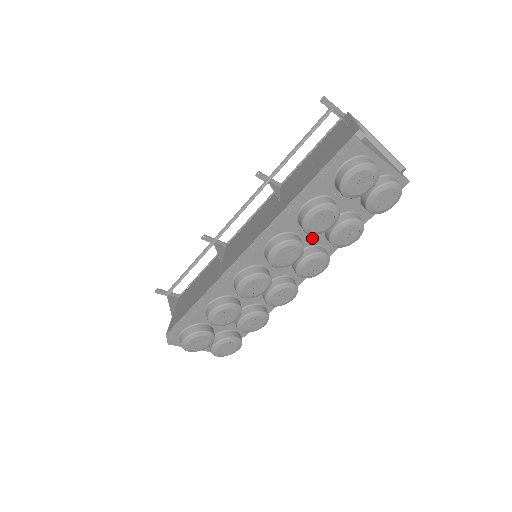
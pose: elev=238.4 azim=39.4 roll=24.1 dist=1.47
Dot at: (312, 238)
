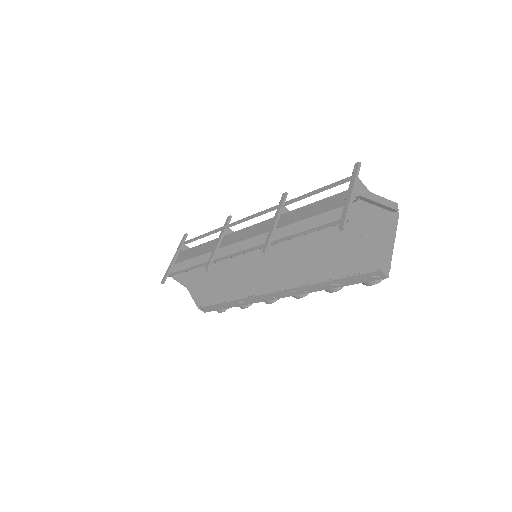
Dot at: occluded
